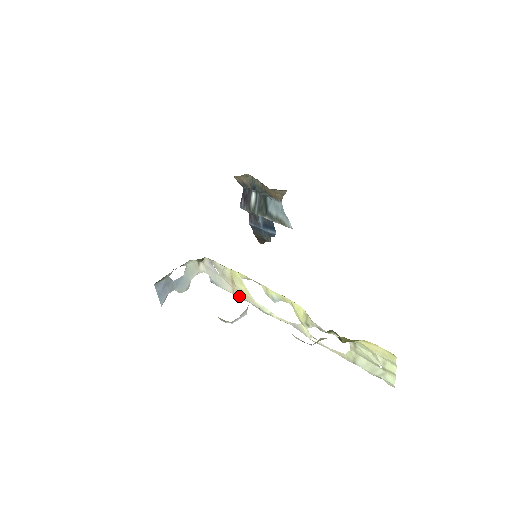
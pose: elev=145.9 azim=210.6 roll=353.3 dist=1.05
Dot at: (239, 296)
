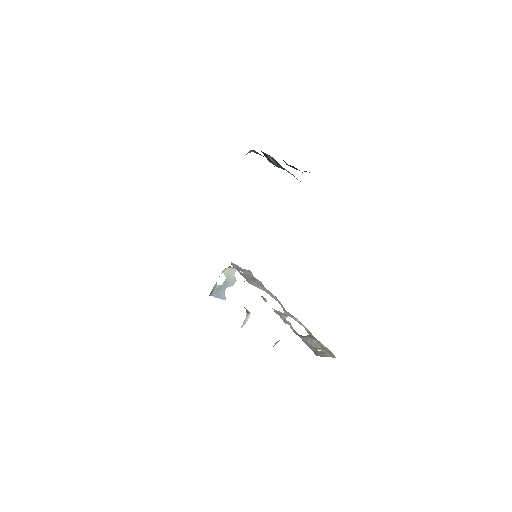
Dot at: (260, 284)
